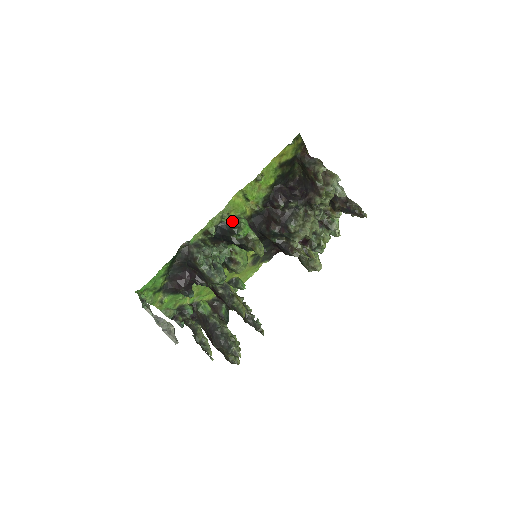
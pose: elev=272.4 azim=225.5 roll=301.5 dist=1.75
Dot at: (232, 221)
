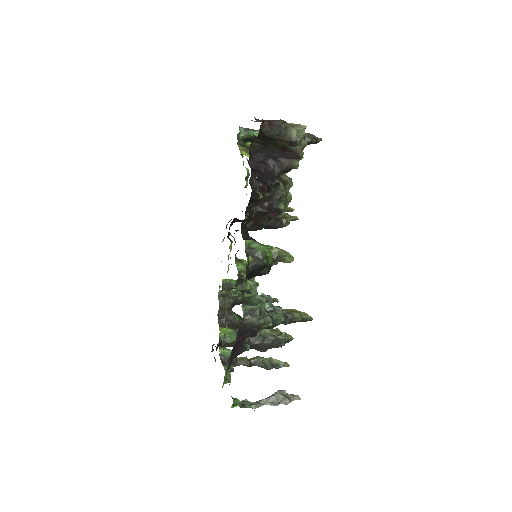
Dot at: occluded
